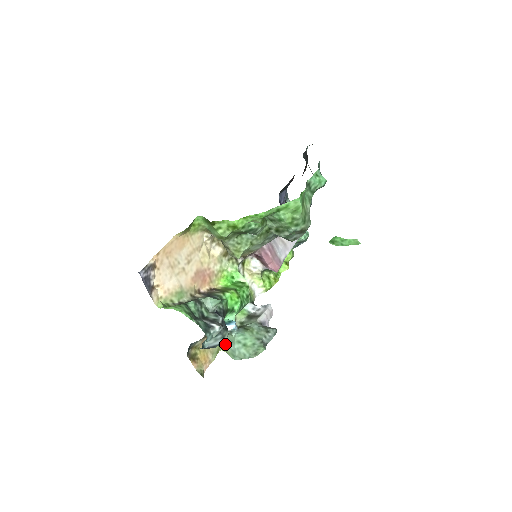
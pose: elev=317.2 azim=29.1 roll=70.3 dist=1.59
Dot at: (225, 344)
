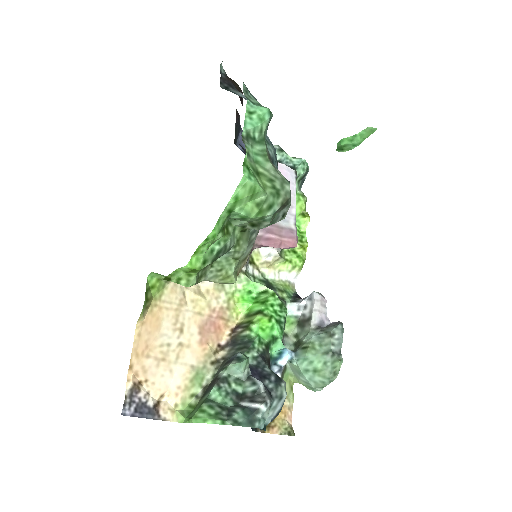
Dot at: (293, 375)
